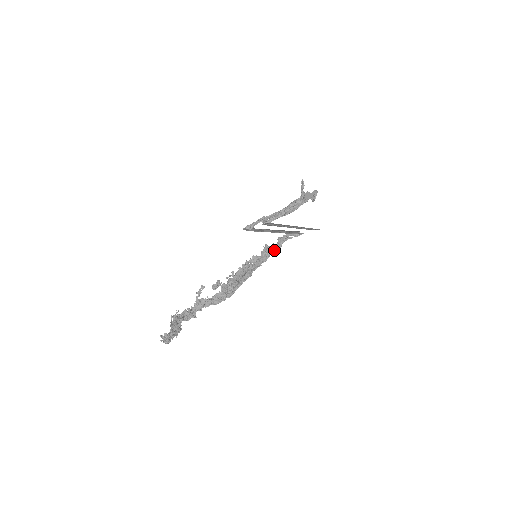
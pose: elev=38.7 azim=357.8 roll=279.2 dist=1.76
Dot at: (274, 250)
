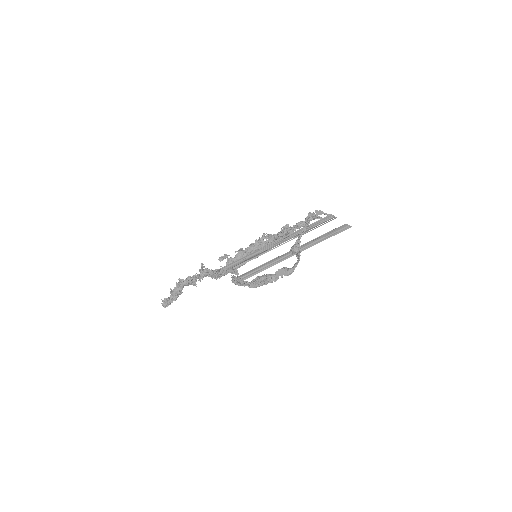
Dot at: occluded
